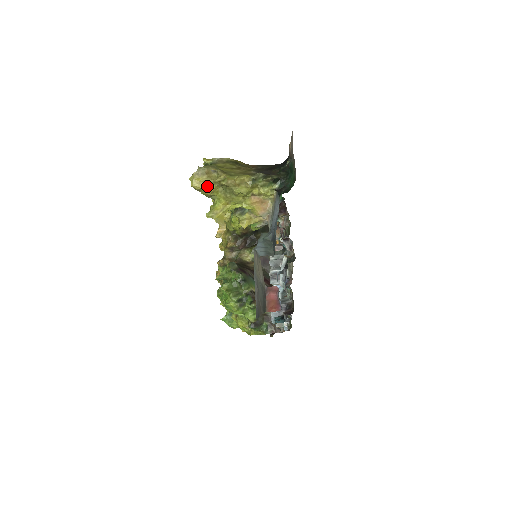
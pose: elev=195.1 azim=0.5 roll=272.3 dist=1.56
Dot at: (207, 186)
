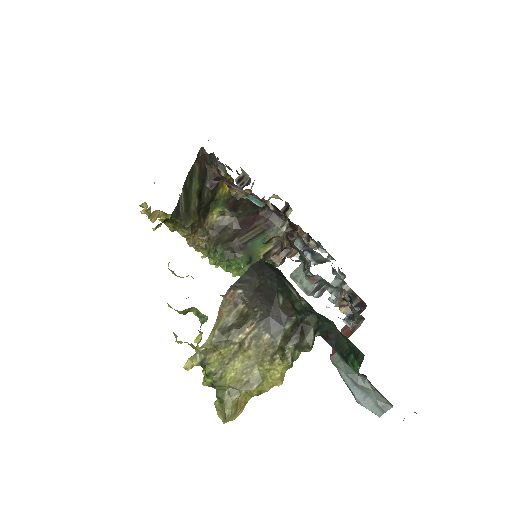
Dot at: (245, 405)
